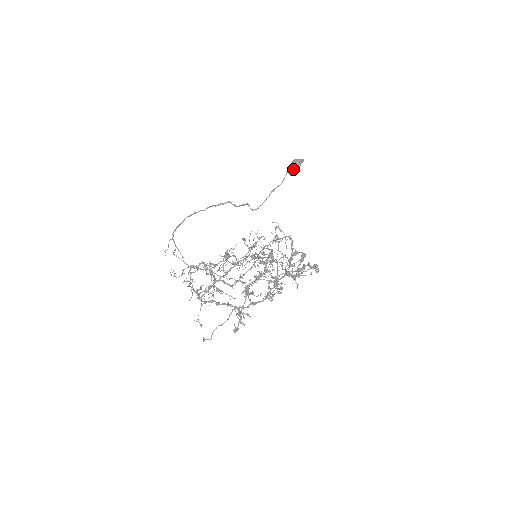
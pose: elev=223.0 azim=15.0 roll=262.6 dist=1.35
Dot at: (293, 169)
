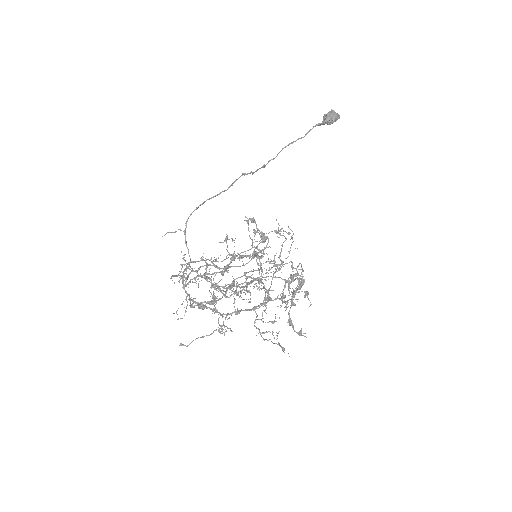
Dot at: (324, 124)
